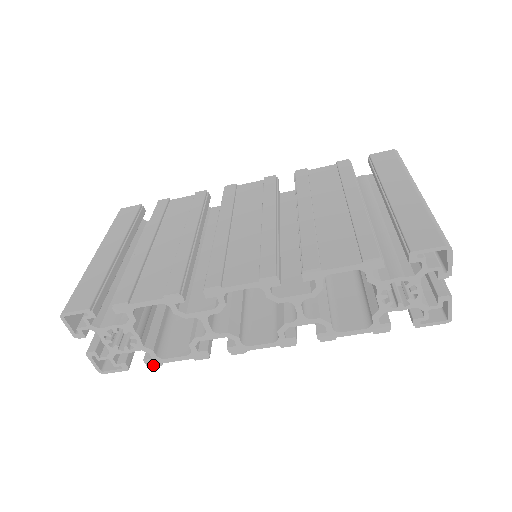
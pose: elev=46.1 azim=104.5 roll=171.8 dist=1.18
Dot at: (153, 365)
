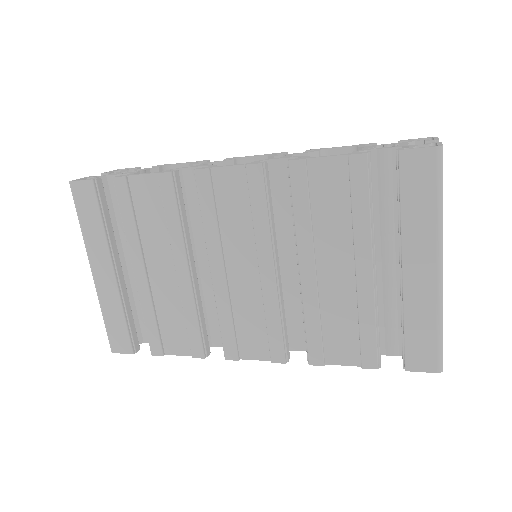
Dot at: occluded
